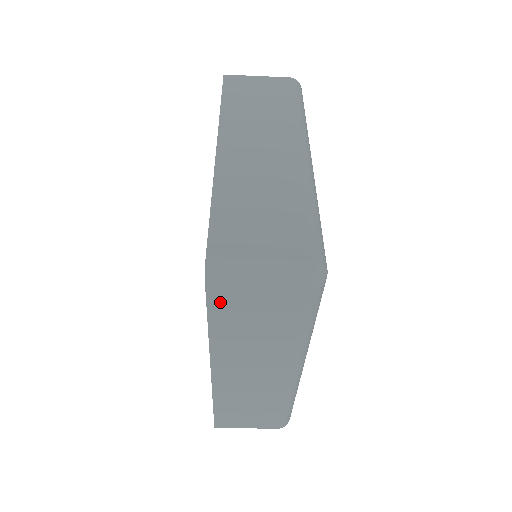
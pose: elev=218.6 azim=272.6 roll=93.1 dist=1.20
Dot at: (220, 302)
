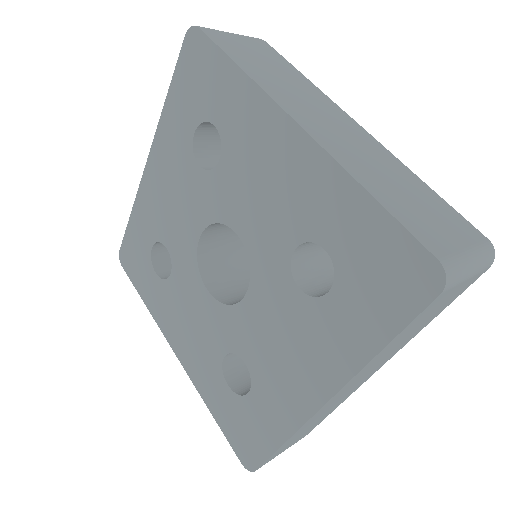
Dot at: (426, 311)
